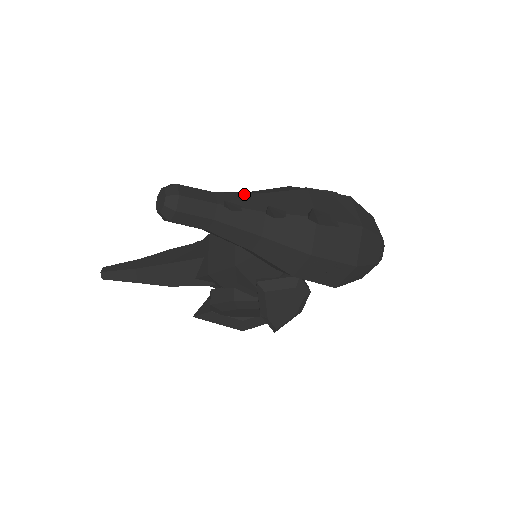
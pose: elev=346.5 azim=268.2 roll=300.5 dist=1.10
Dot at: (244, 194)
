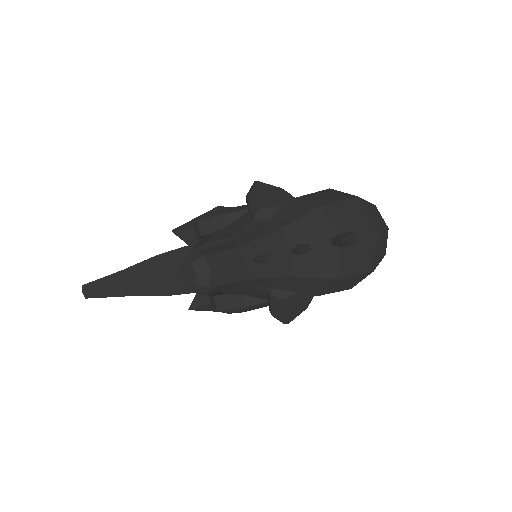
Dot at: (266, 237)
